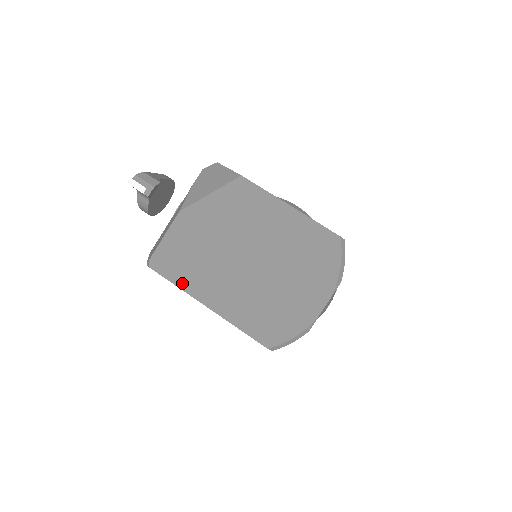
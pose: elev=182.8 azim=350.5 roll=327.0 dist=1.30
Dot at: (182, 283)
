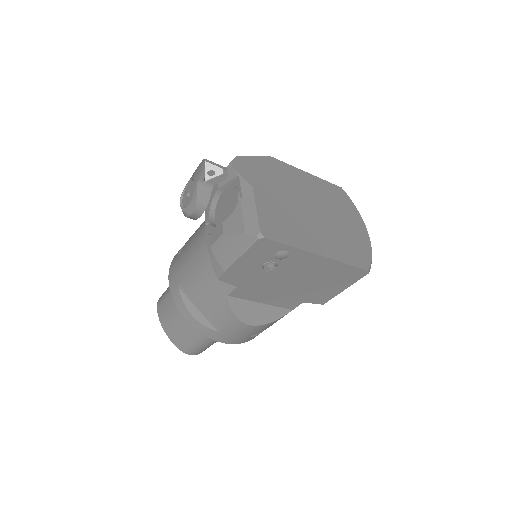
Dot at: (294, 243)
